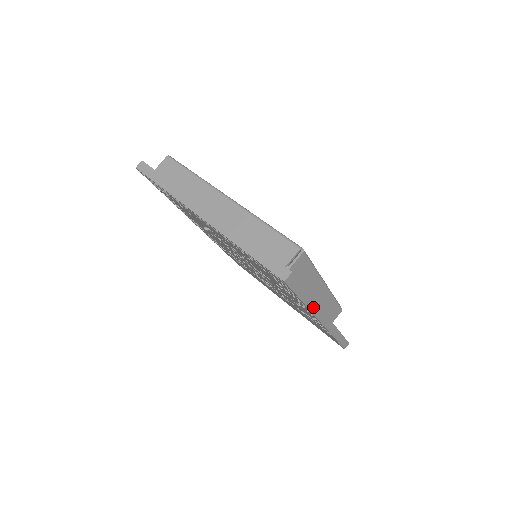
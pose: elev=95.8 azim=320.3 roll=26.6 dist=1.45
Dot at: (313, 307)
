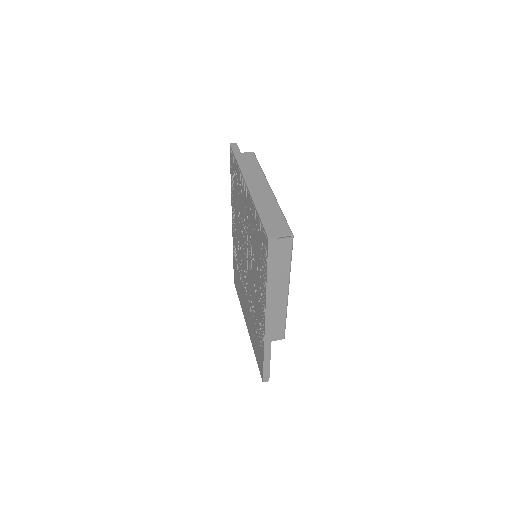
Dot at: (270, 293)
